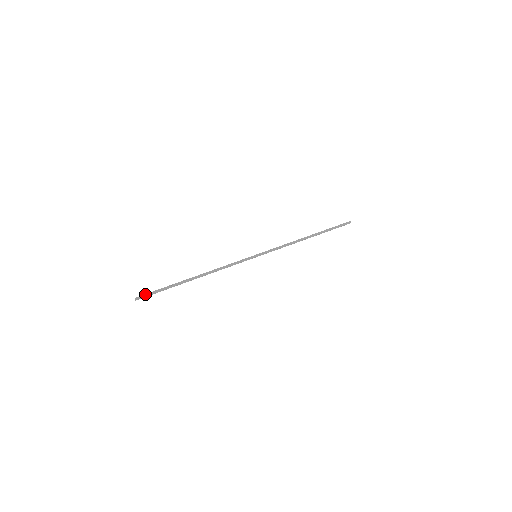
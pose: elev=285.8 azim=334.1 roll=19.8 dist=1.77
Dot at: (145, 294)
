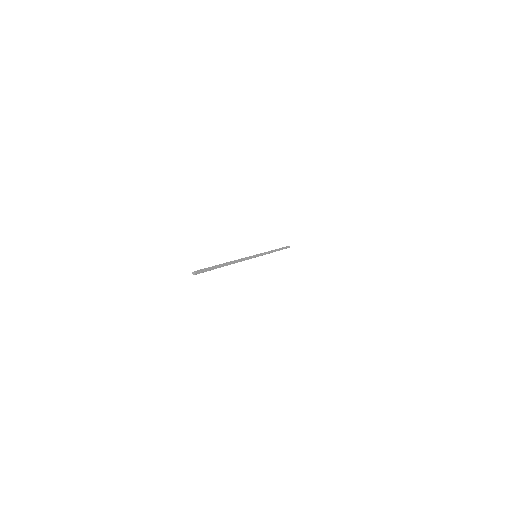
Dot at: (201, 269)
